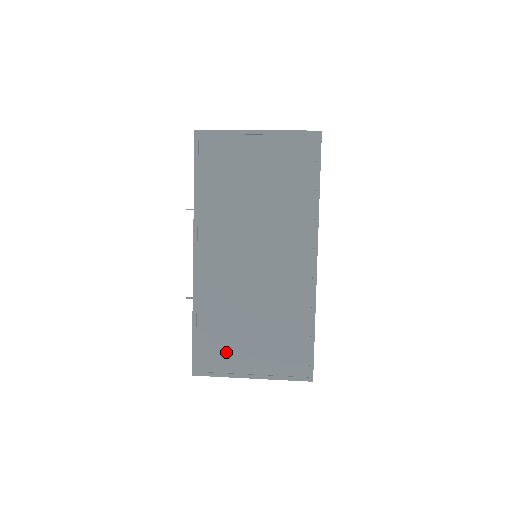
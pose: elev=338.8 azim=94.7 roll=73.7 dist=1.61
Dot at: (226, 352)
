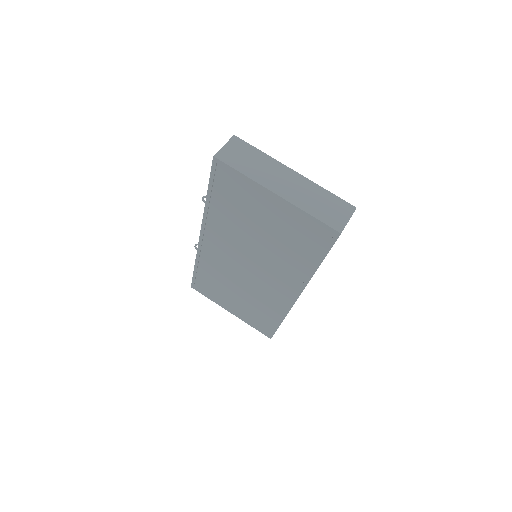
Dot at: (216, 292)
